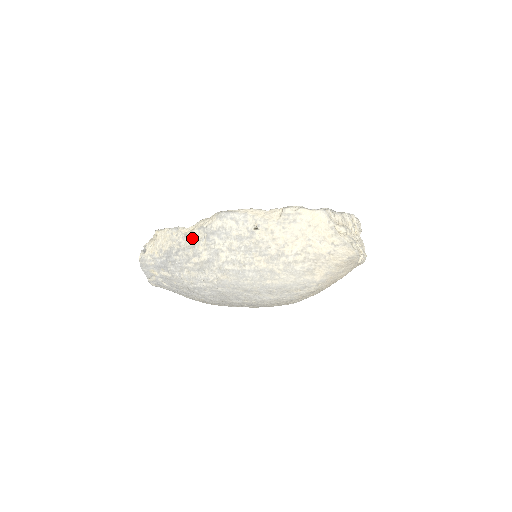
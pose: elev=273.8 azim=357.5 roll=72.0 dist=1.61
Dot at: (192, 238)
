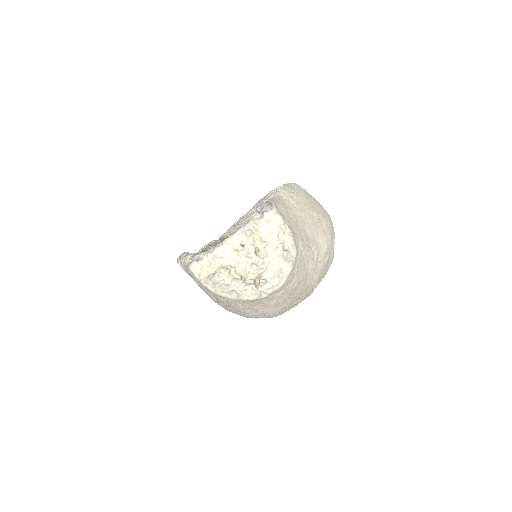
Dot at: occluded
